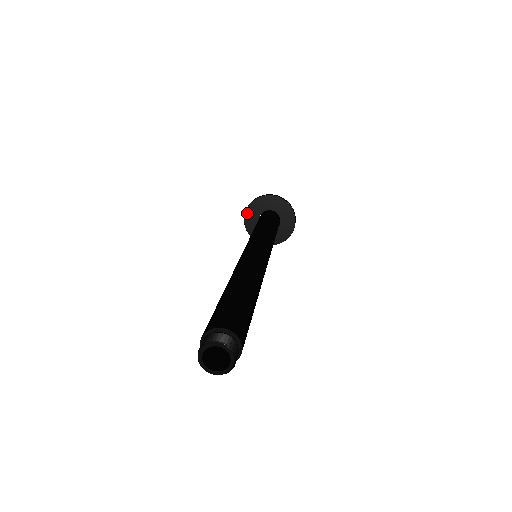
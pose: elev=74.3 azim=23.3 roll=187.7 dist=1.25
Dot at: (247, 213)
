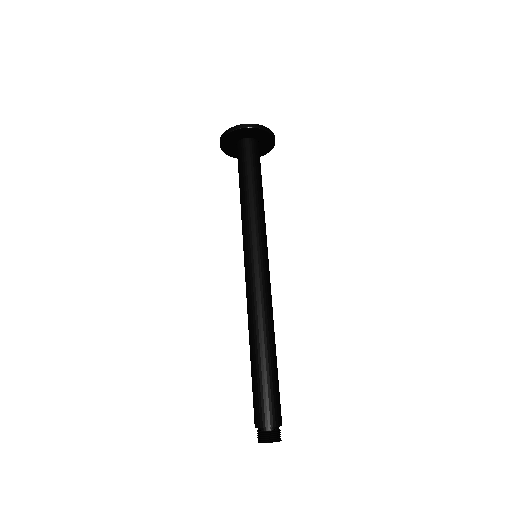
Dot at: (222, 145)
